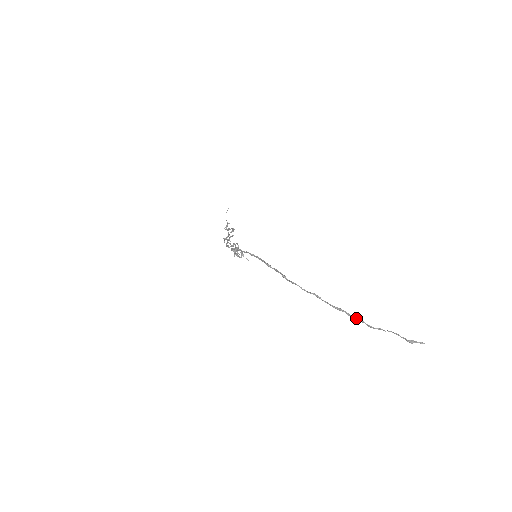
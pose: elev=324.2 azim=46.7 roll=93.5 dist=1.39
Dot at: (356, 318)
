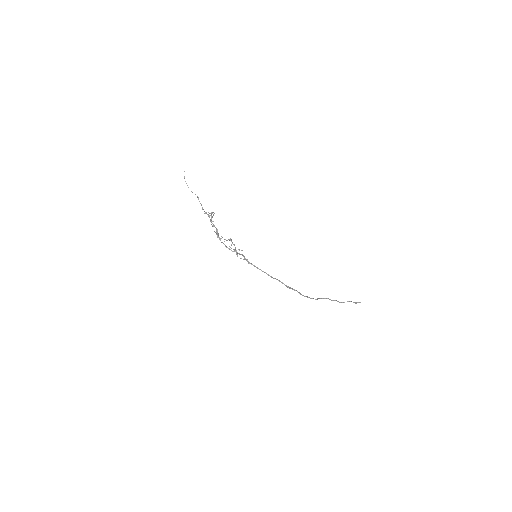
Dot at: occluded
